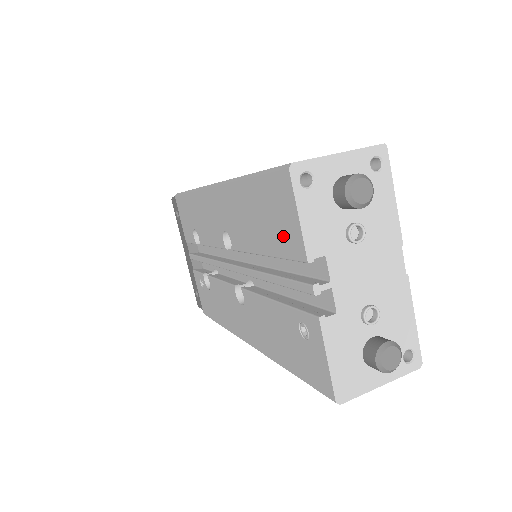
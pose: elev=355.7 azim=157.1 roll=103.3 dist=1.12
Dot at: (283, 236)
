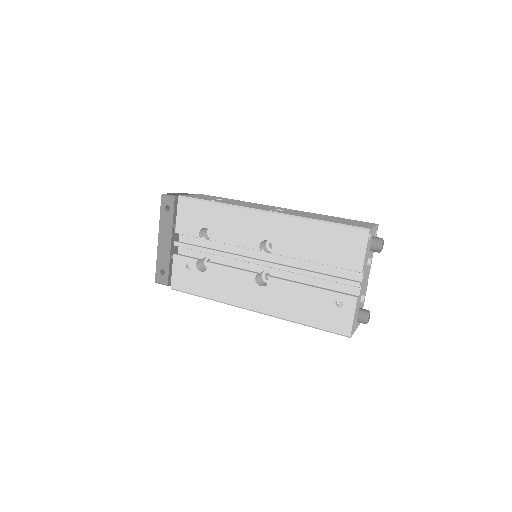
Dot at: (345, 257)
